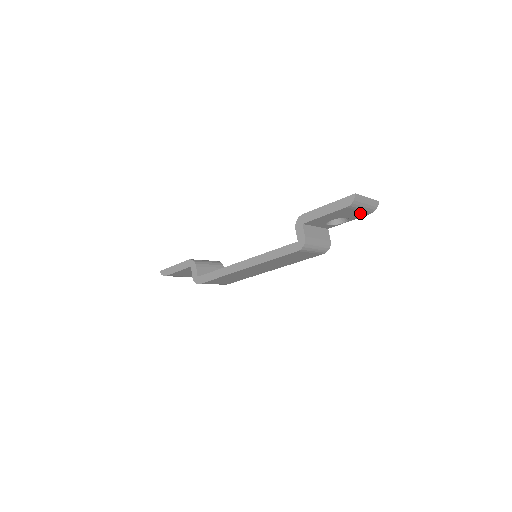
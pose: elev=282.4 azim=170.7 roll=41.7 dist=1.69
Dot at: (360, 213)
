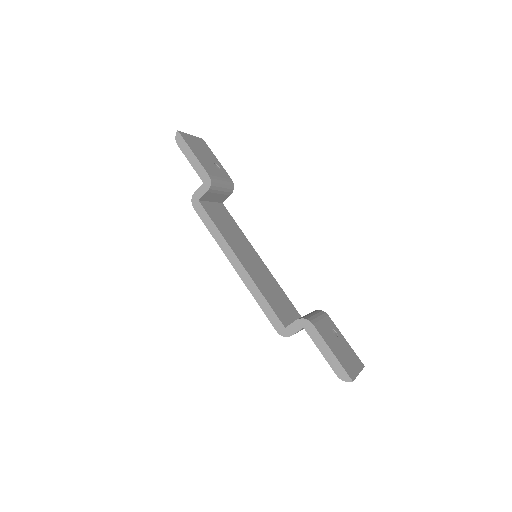
Dot at: occluded
